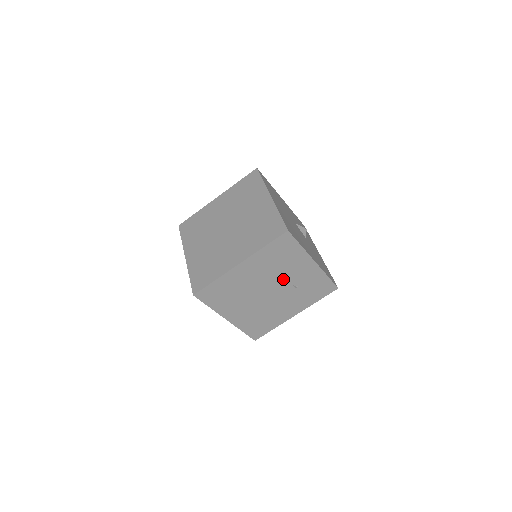
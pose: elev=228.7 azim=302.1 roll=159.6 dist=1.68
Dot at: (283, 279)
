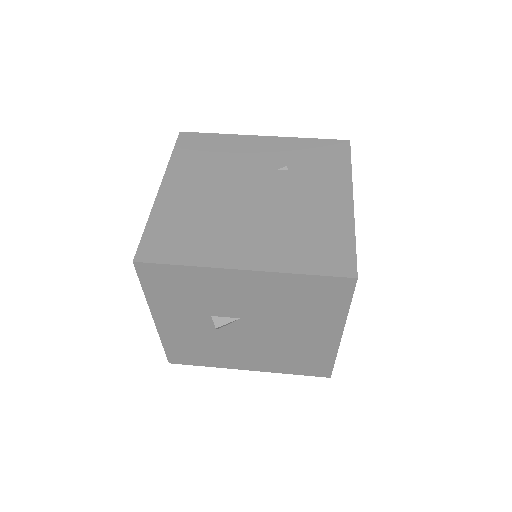
Dot at: (251, 172)
